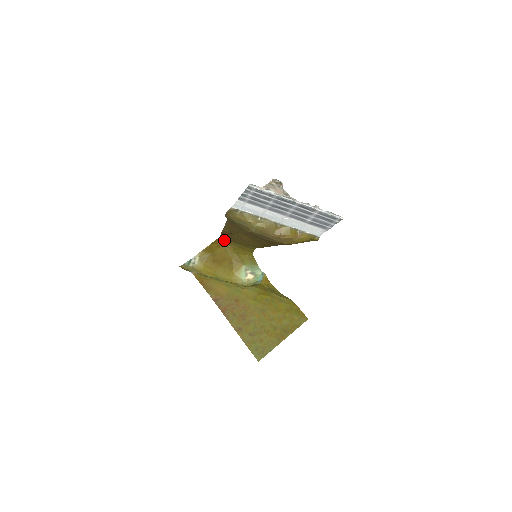
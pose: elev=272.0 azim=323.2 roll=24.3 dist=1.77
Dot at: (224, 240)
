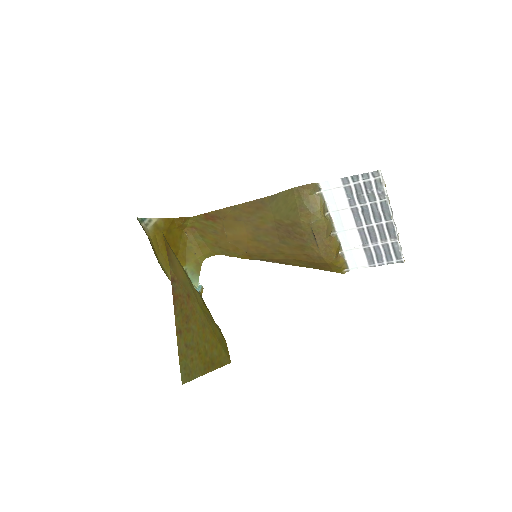
Dot at: (190, 224)
